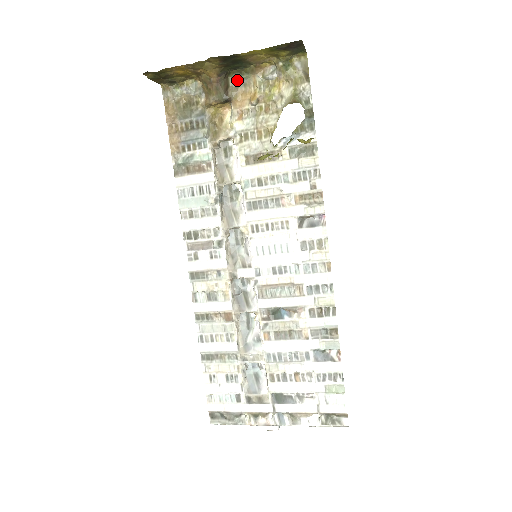
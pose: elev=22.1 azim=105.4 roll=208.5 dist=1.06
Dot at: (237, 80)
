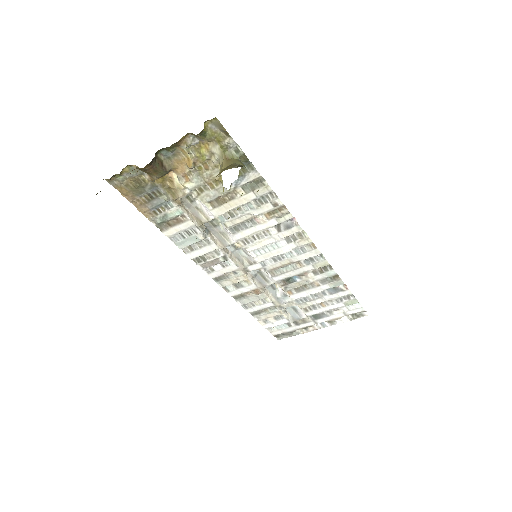
Dot at: (166, 154)
